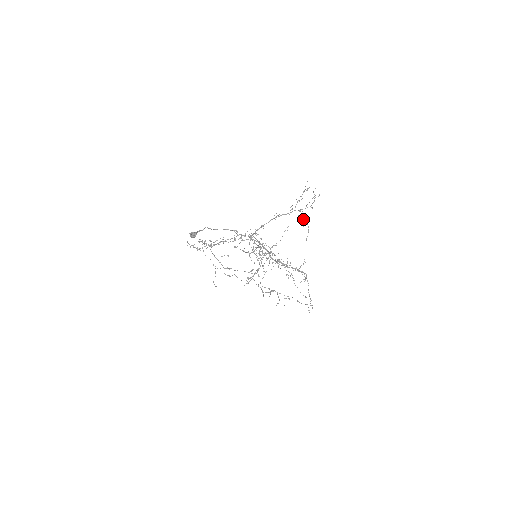
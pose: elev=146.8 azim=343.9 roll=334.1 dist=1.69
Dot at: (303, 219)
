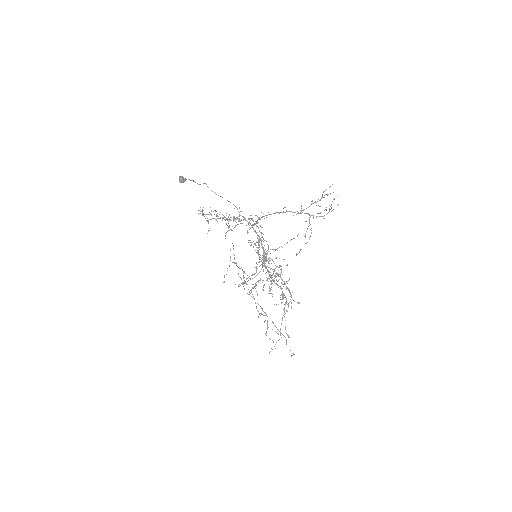
Dot at: occluded
